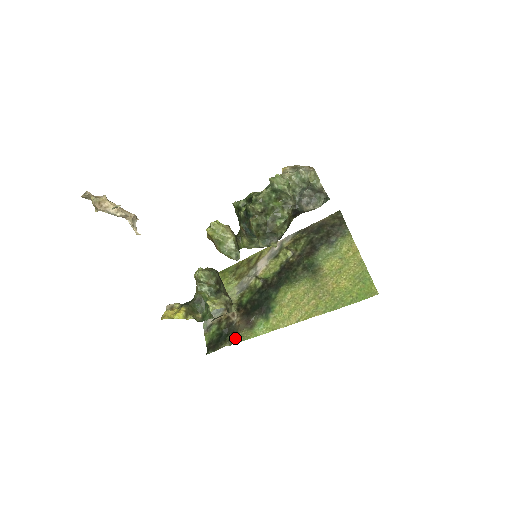
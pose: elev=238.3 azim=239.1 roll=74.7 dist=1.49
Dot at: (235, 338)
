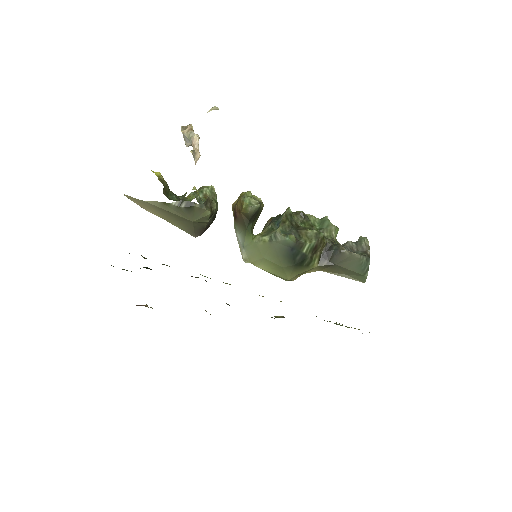
Dot at: occluded
